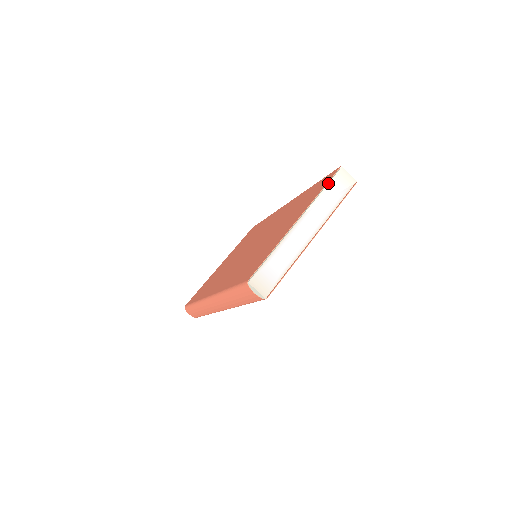
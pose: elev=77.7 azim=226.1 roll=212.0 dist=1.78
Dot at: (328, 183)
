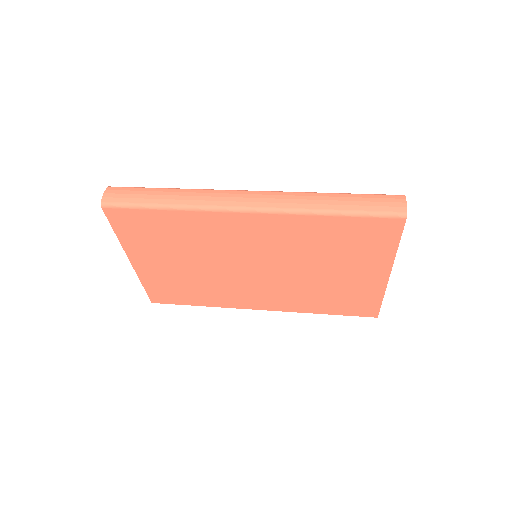
Dot at: occluded
